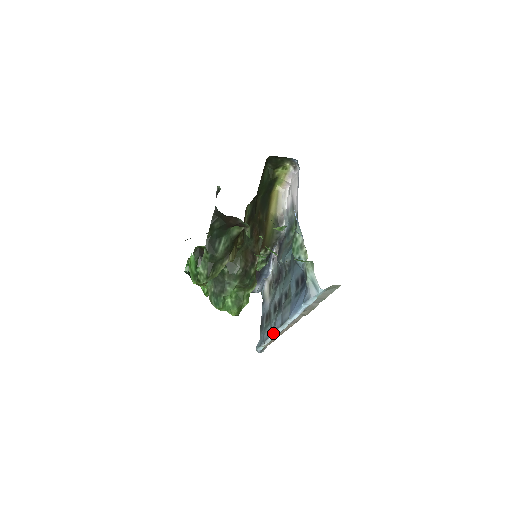
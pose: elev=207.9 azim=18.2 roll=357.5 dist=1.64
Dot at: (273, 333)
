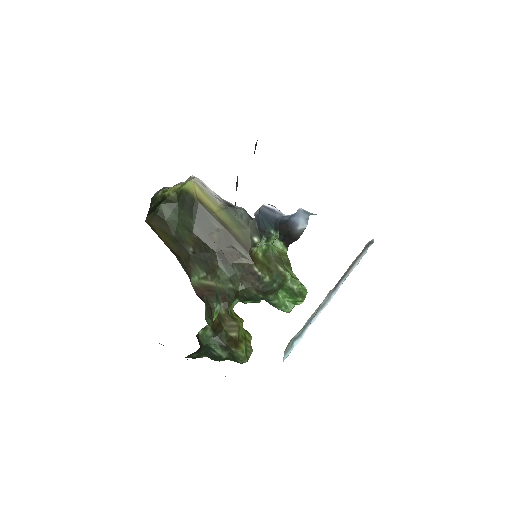
Dot at: occluded
